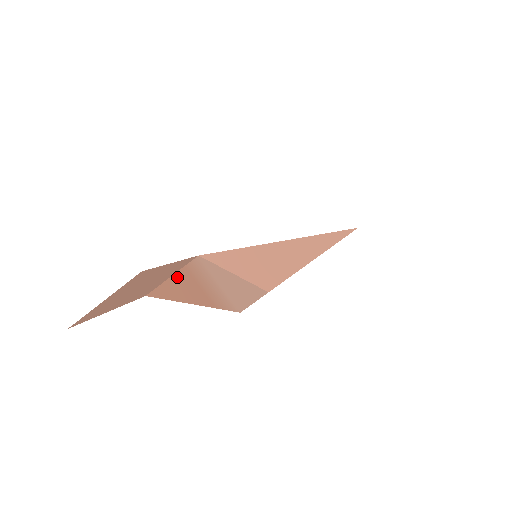
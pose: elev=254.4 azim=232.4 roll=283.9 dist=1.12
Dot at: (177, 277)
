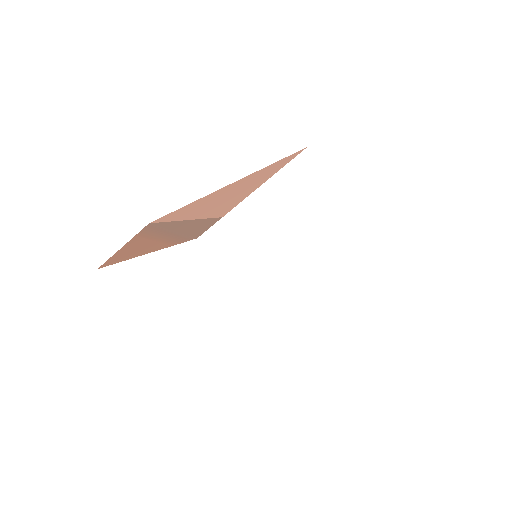
Dot at: (129, 245)
